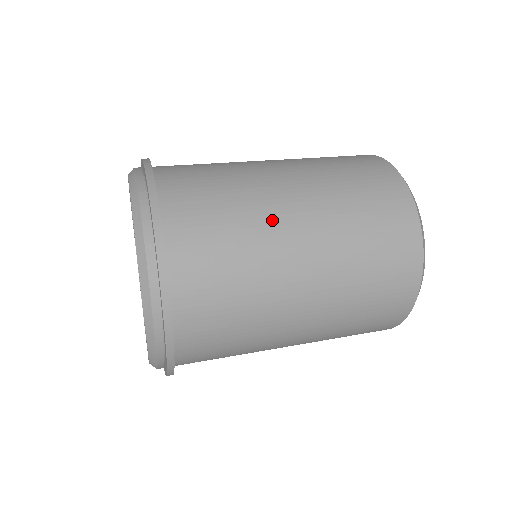
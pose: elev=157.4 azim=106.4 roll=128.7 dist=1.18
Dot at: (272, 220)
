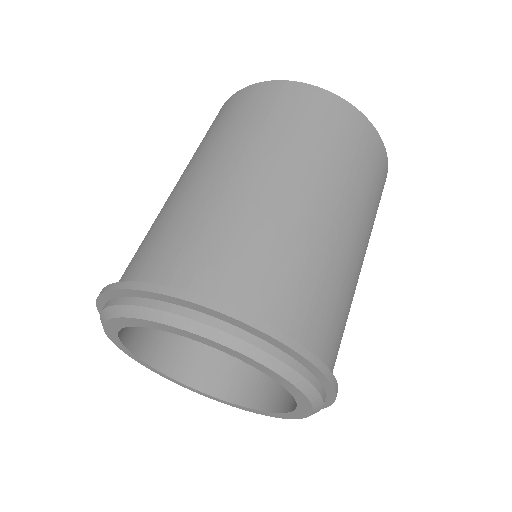
Dot at: (272, 204)
